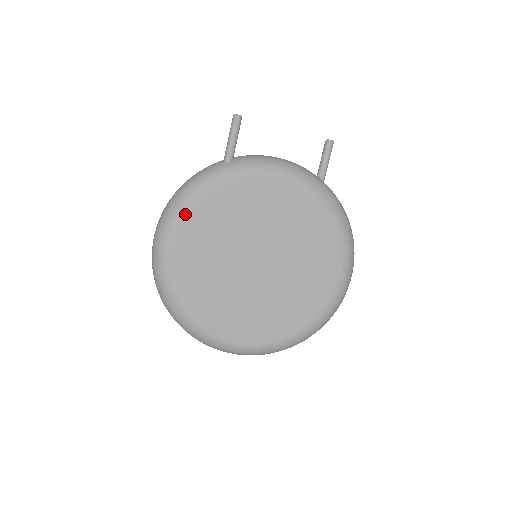
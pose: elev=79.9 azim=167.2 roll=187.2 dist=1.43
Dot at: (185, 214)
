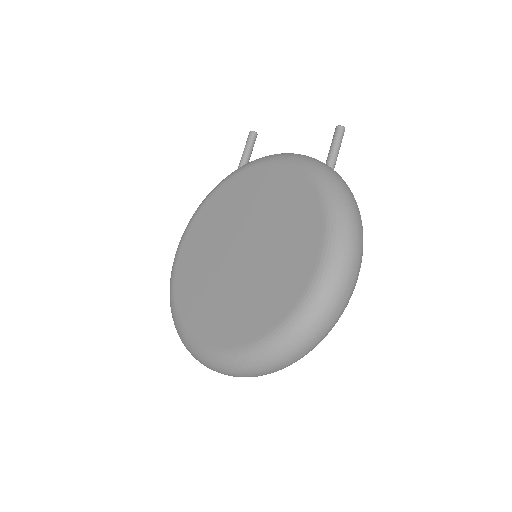
Dot at: (196, 217)
